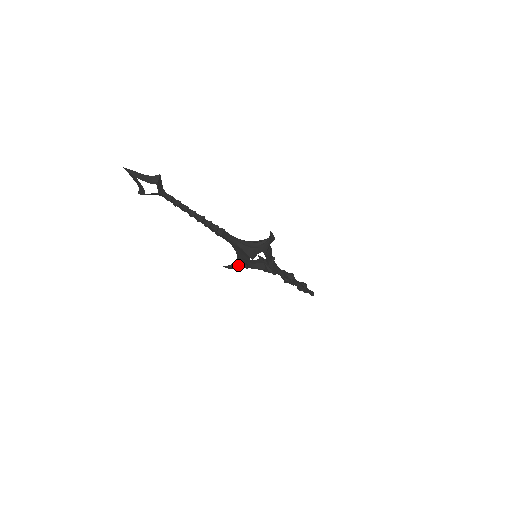
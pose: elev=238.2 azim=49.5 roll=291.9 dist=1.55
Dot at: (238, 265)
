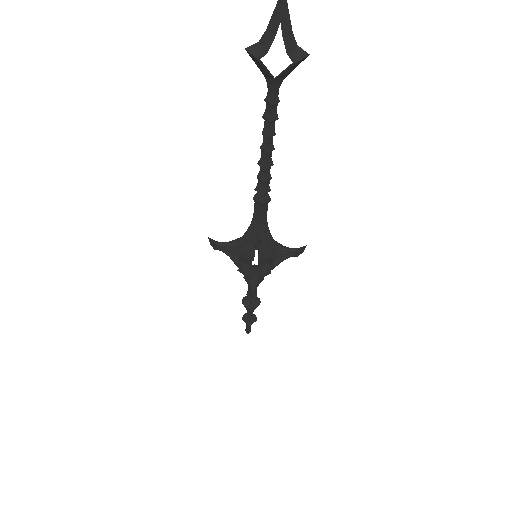
Dot at: (227, 250)
